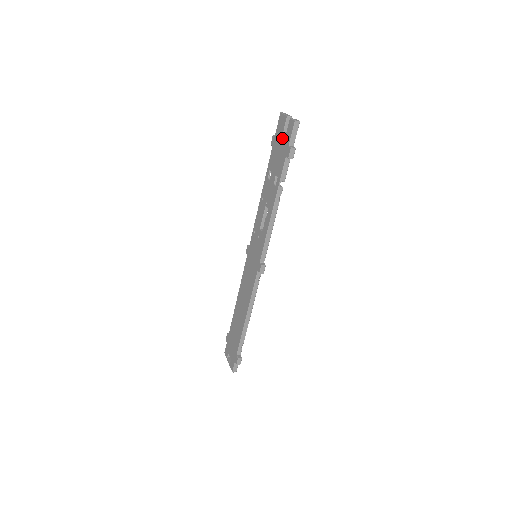
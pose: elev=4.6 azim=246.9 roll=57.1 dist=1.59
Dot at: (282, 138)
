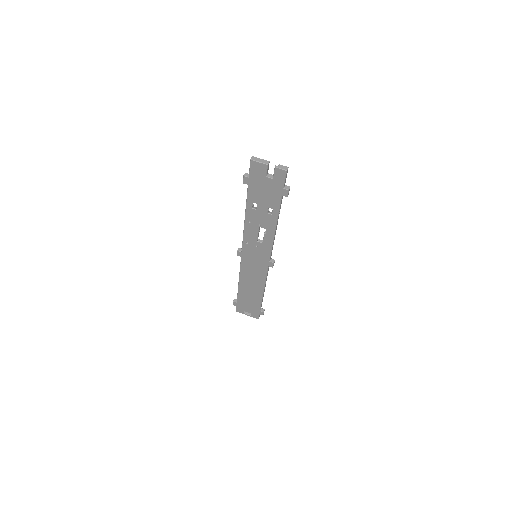
Dot at: (267, 181)
